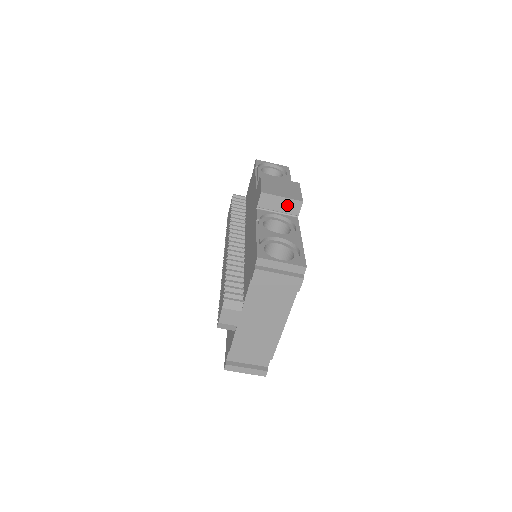
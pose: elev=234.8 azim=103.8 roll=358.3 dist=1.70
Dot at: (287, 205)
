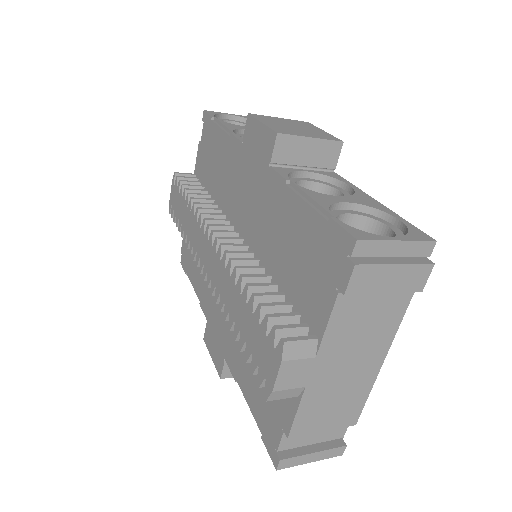
Dot at: (318, 152)
